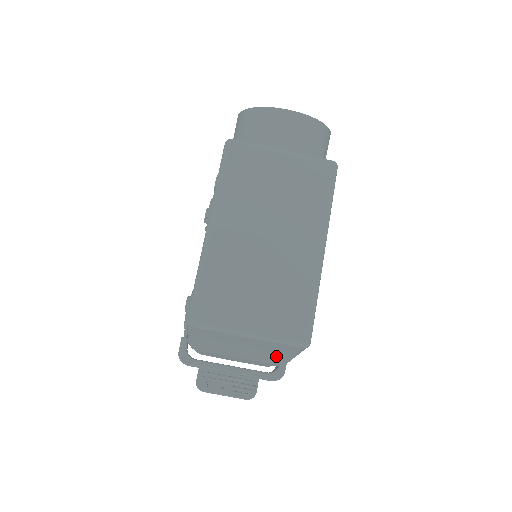
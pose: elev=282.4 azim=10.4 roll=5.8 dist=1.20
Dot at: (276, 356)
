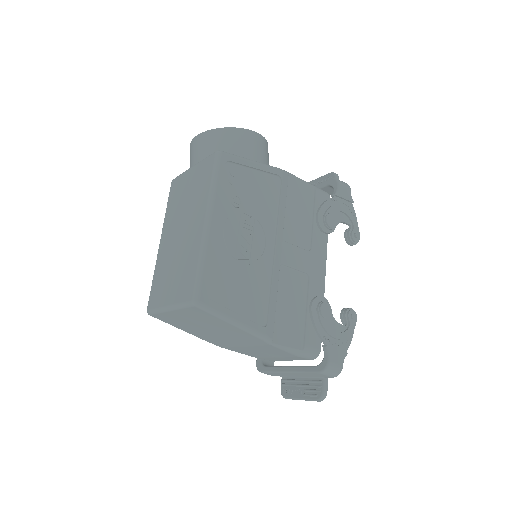
Dot at: (231, 329)
